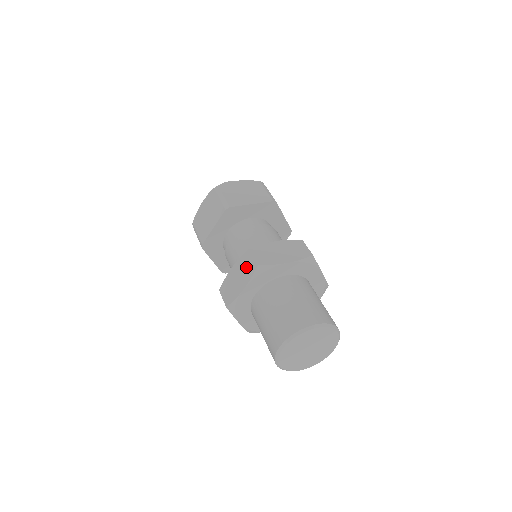
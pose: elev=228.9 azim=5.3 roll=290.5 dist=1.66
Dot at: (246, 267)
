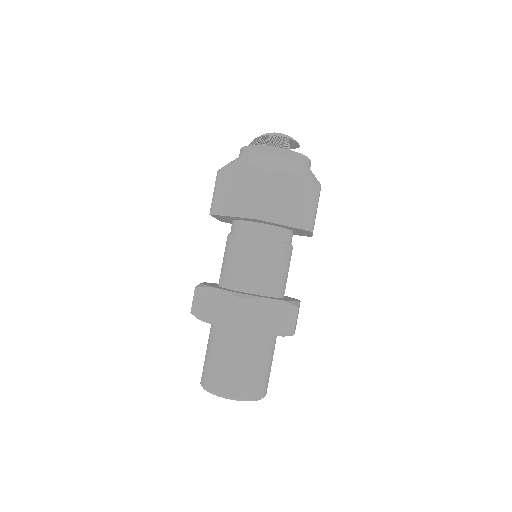
Dot at: (227, 311)
